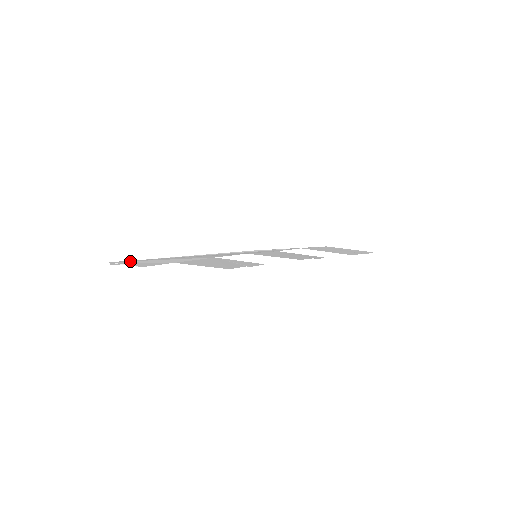
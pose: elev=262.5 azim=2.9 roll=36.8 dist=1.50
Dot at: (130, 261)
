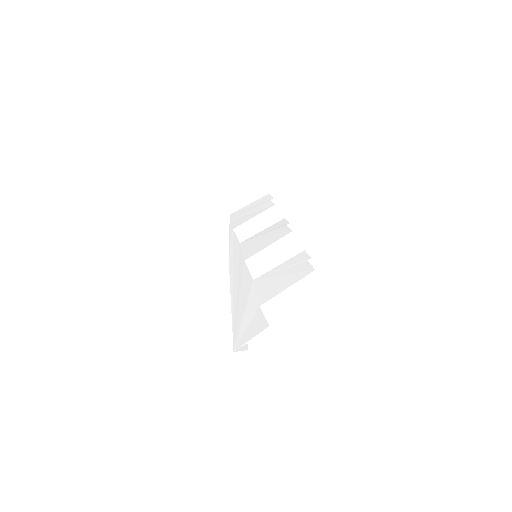
Dot at: (238, 337)
